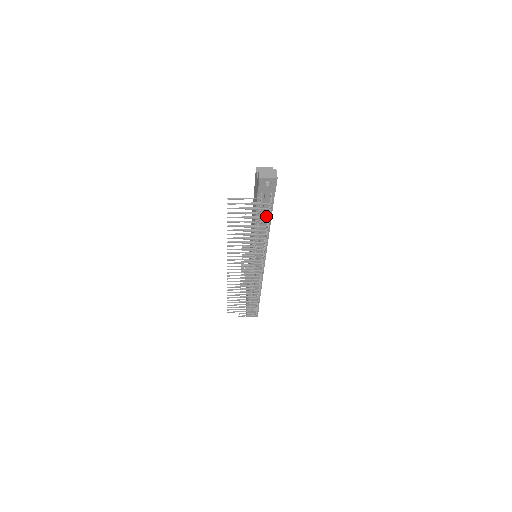
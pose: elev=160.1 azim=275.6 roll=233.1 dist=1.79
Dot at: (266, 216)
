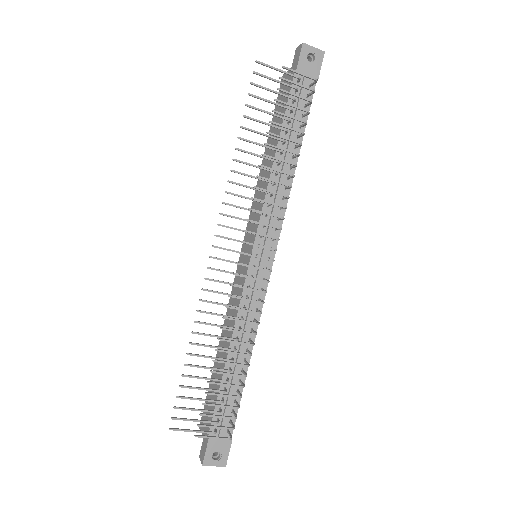
Dot at: (295, 134)
